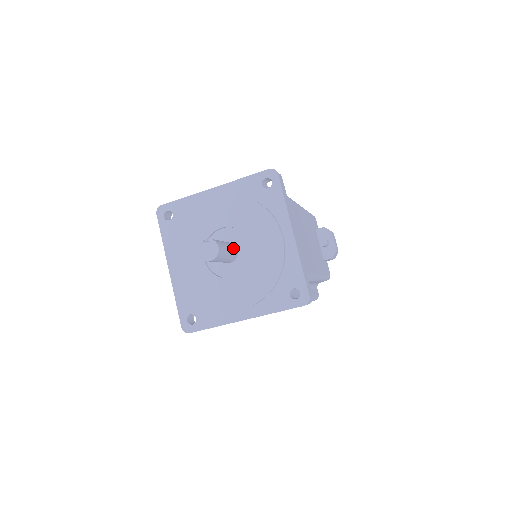
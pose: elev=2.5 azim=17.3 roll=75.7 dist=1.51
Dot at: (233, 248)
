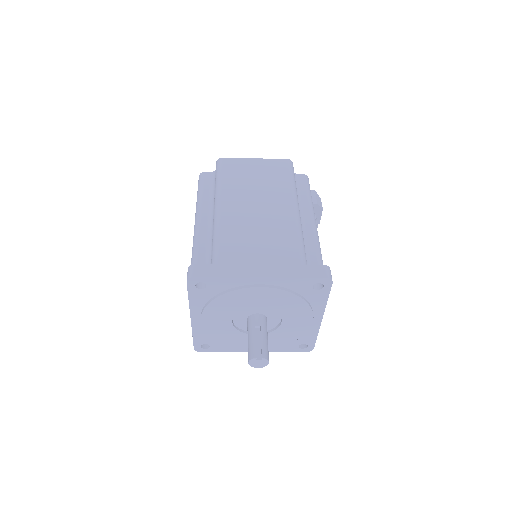
Dot at: occluded
